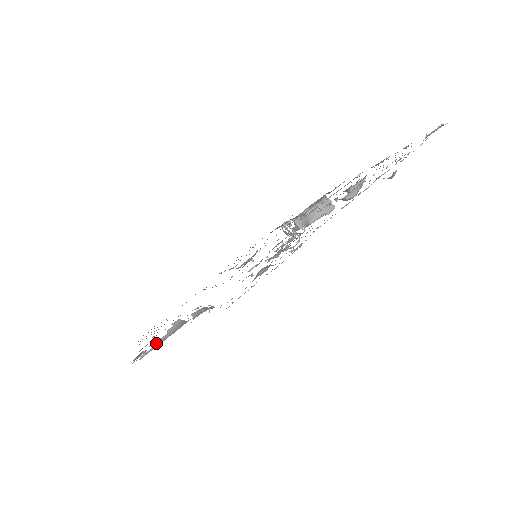
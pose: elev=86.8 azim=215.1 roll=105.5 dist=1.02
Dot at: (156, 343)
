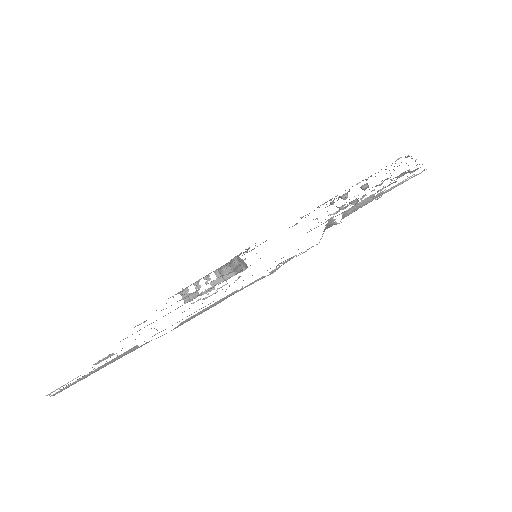
Dot at: (323, 233)
